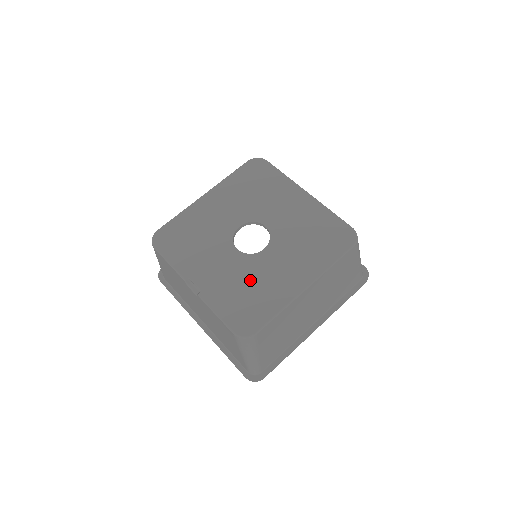
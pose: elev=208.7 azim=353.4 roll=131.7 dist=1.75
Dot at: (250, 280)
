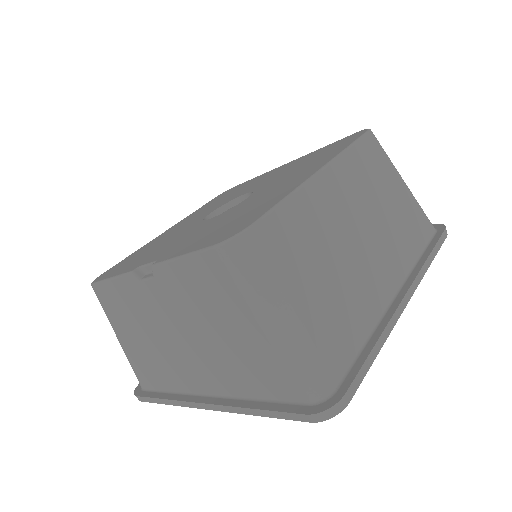
Dot at: (232, 215)
